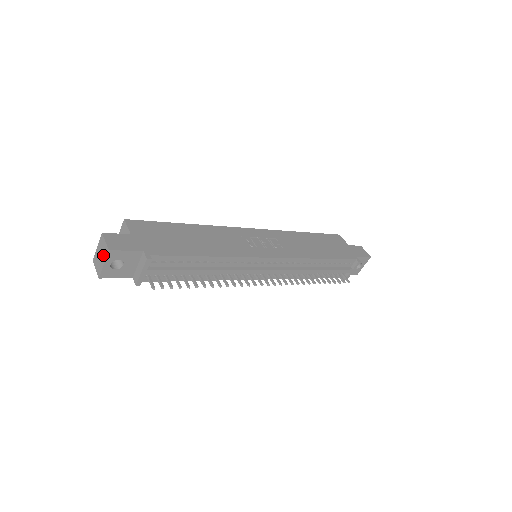
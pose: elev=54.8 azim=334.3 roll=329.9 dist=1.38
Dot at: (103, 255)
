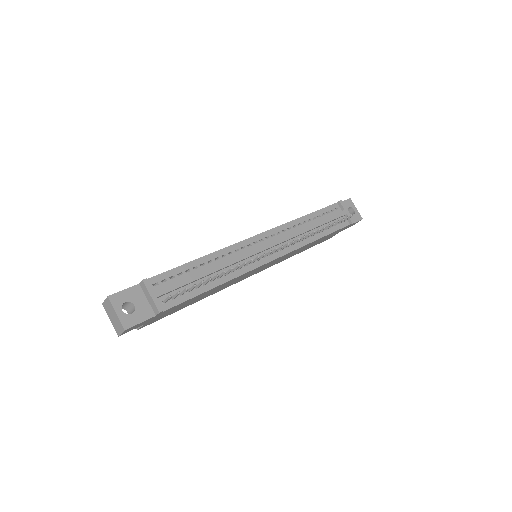
Dot at: (111, 310)
